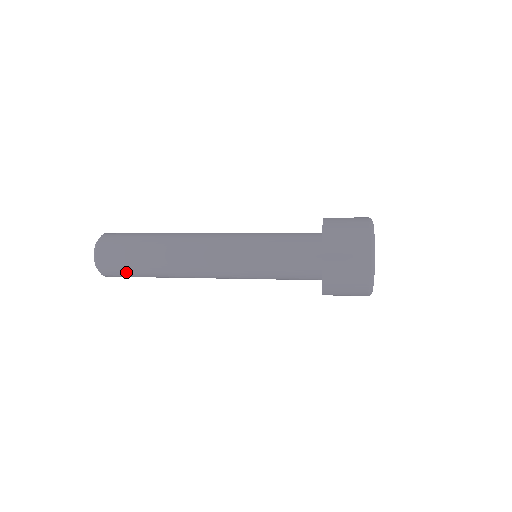
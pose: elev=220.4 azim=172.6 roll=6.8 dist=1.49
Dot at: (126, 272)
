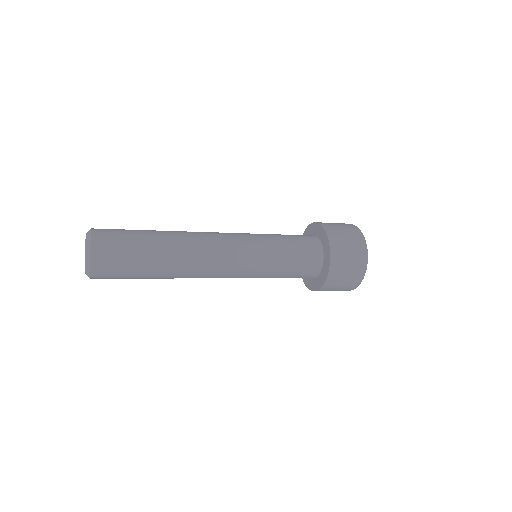
Dot at: occluded
